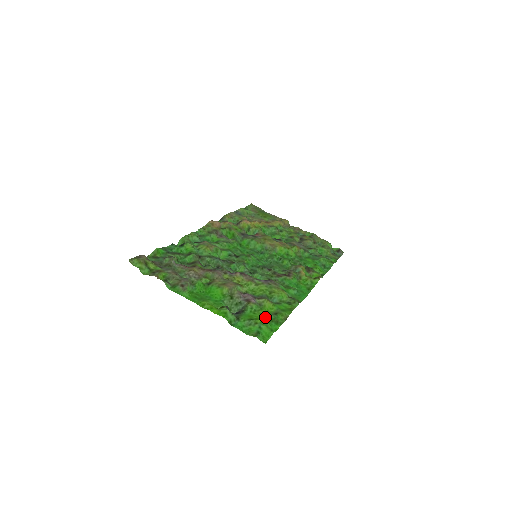
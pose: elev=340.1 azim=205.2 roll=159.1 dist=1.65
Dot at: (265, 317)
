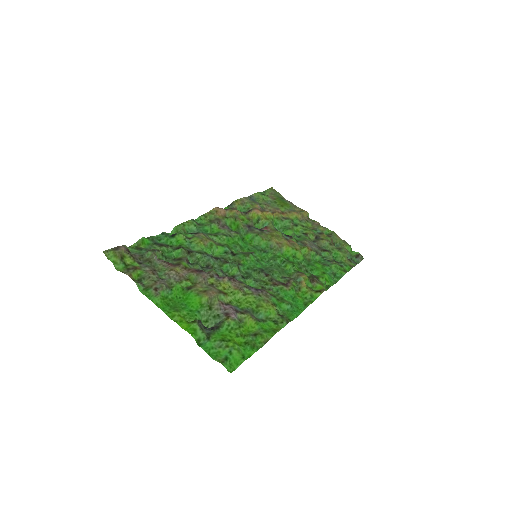
Dot at: (241, 338)
